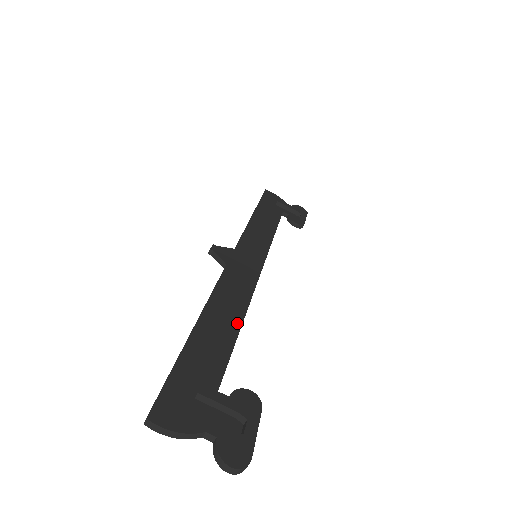
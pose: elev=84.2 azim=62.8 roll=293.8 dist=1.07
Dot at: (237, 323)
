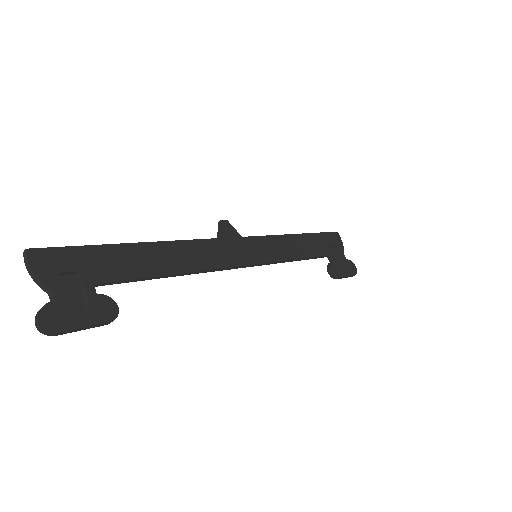
Dot at: (171, 270)
